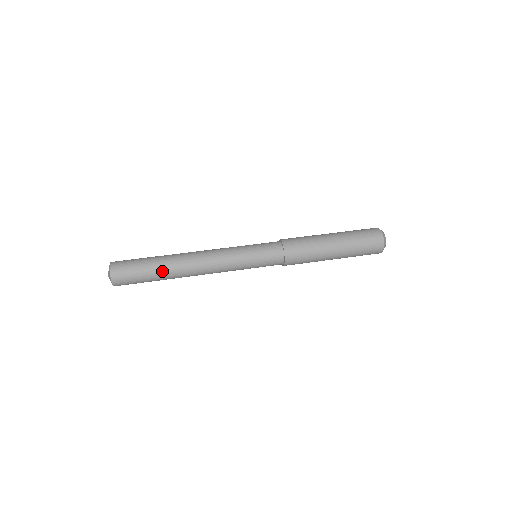
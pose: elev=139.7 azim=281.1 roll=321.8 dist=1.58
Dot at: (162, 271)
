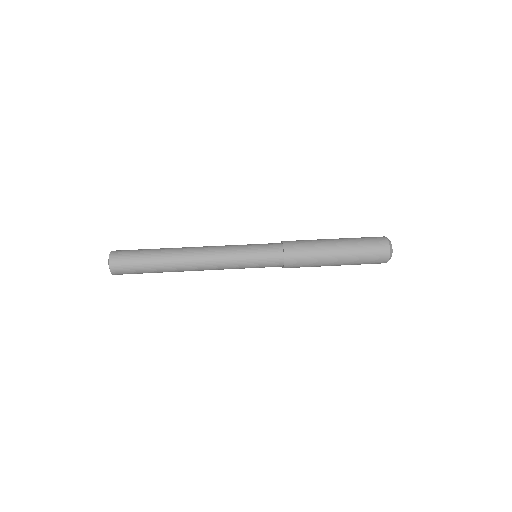
Dot at: (160, 265)
